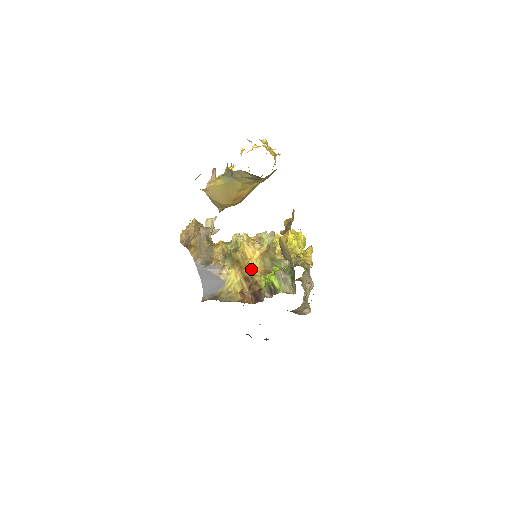
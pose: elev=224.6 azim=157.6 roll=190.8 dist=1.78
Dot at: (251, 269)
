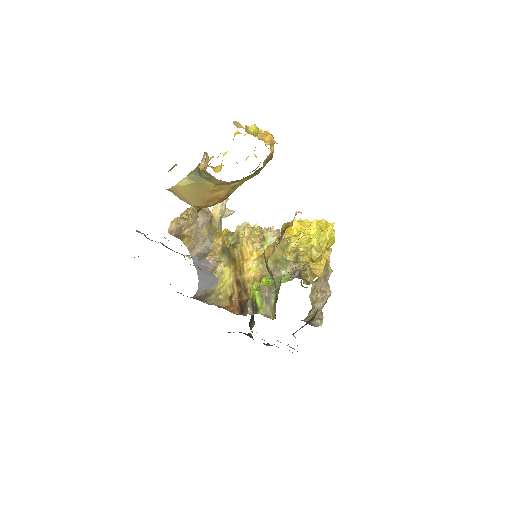
Dot at: (244, 272)
